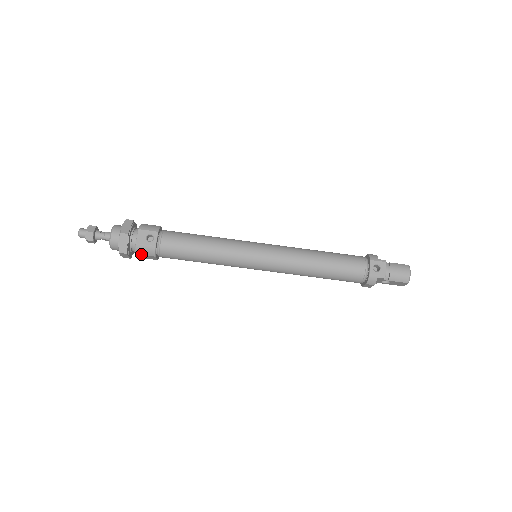
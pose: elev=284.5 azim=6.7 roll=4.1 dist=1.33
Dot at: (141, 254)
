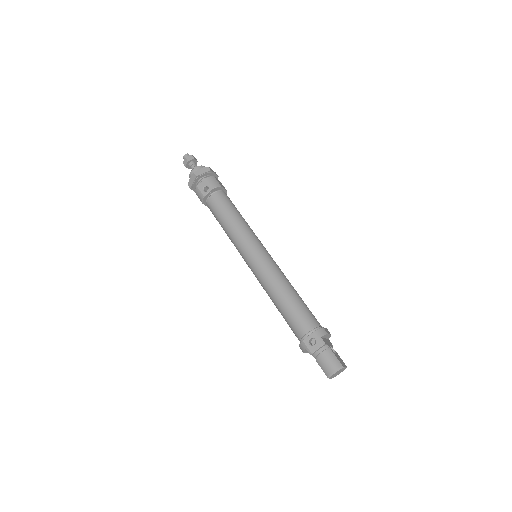
Dot at: (197, 195)
